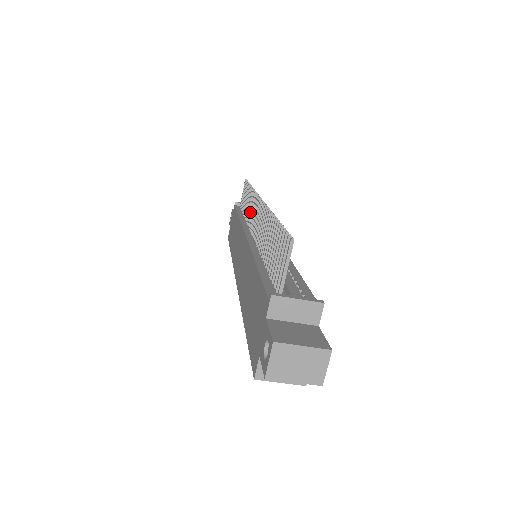
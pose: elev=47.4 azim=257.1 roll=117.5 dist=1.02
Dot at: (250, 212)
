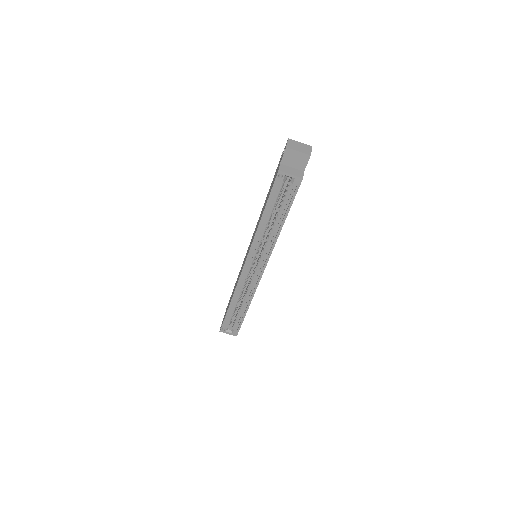
Dot at: occluded
